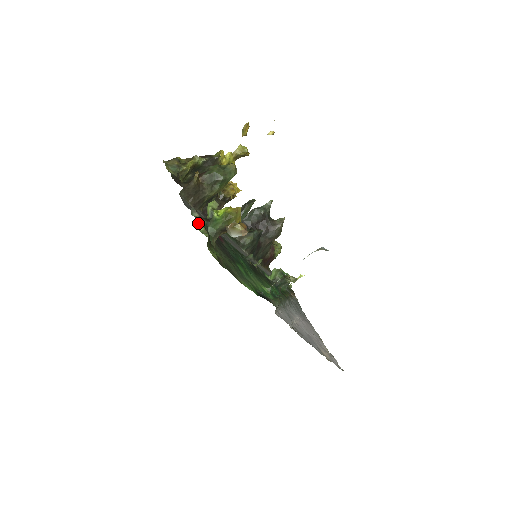
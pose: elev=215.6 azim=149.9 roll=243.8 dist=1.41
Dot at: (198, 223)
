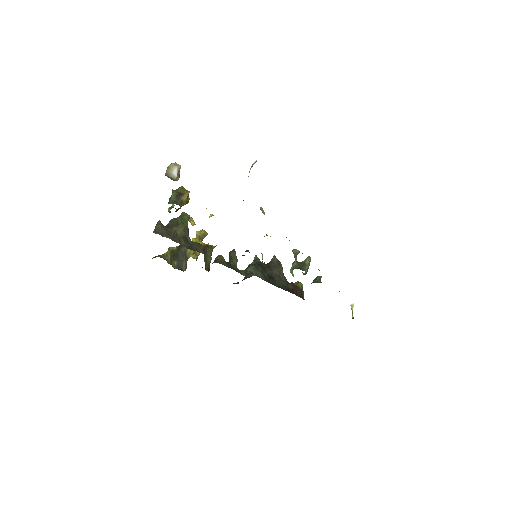
Dot at: occluded
